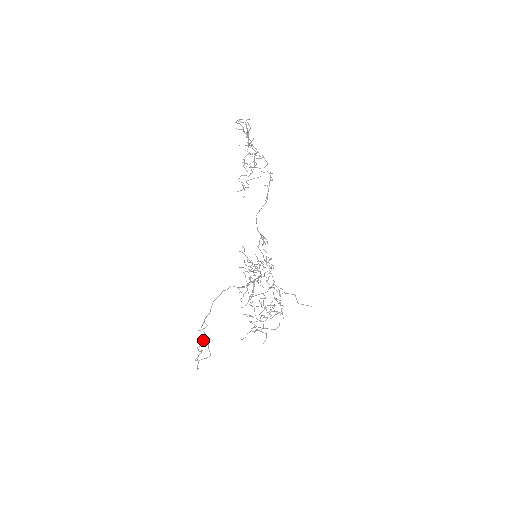
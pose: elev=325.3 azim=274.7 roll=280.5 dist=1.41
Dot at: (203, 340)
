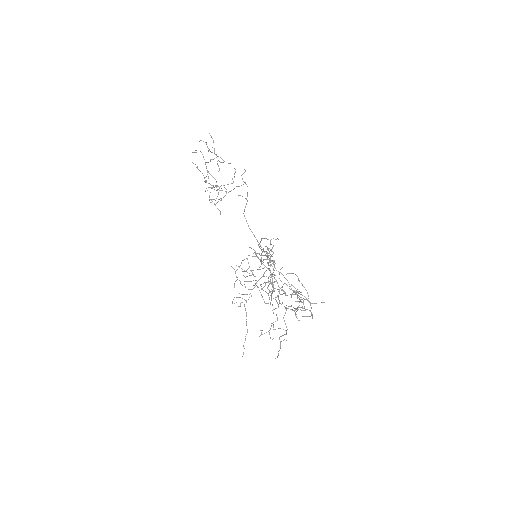
Dot at: (271, 274)
